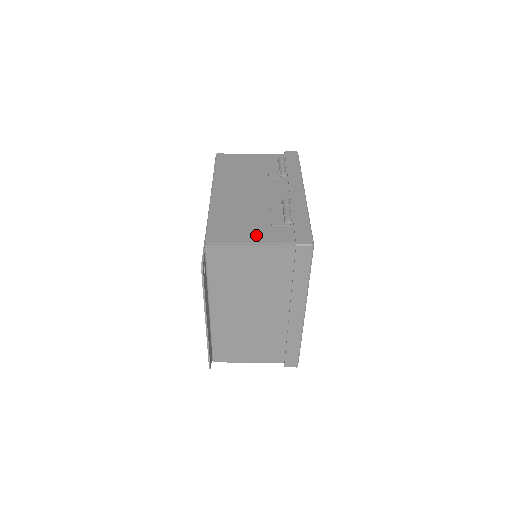
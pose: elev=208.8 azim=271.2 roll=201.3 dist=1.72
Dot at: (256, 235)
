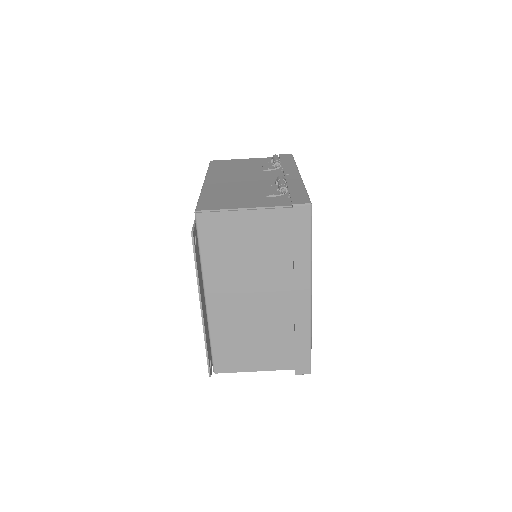
Dot at: (250, 203)
